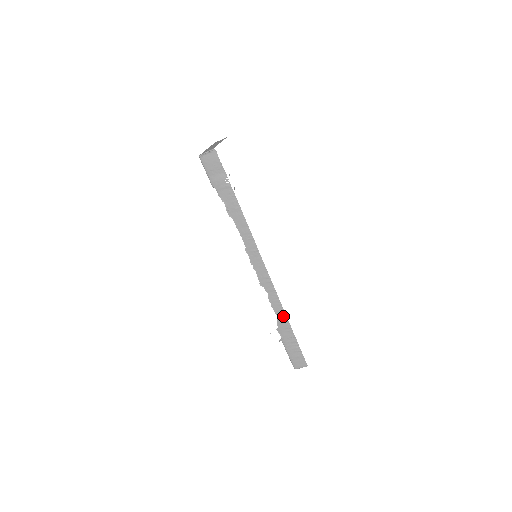
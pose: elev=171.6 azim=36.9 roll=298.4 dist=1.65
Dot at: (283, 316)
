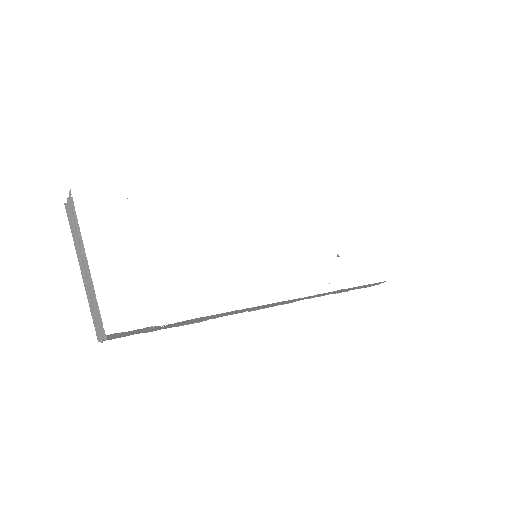
Dot at: (338, 291)
